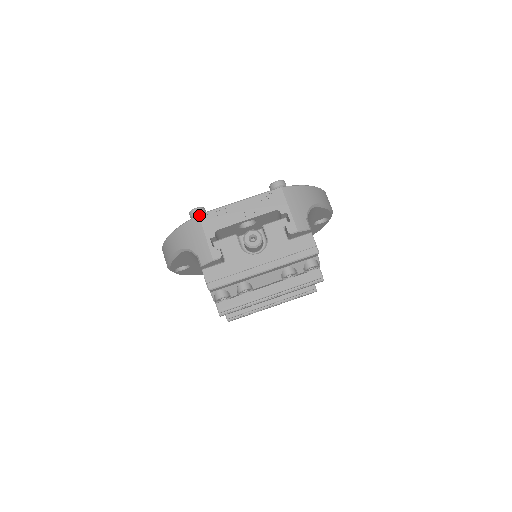
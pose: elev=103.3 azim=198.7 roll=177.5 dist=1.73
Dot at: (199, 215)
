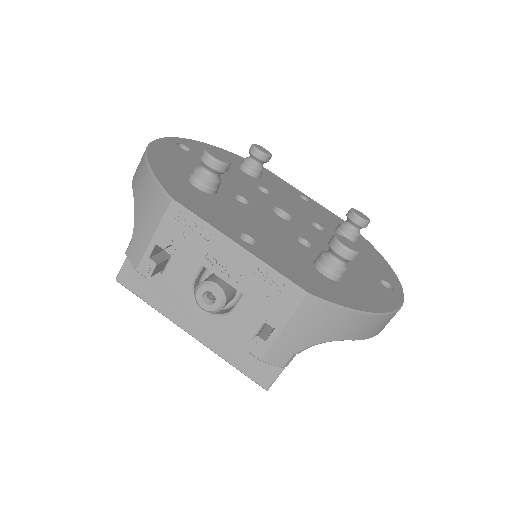
Dot at: (171, 201)
